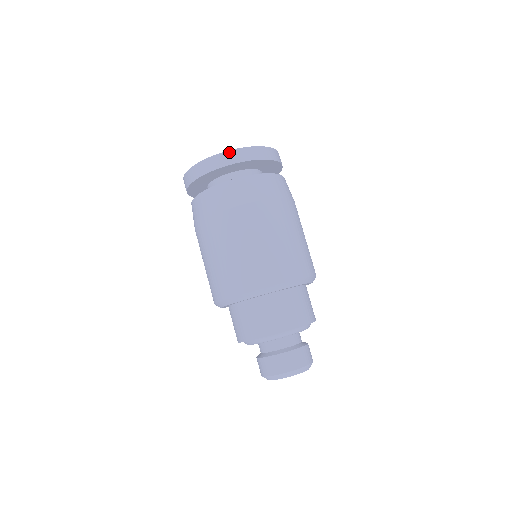
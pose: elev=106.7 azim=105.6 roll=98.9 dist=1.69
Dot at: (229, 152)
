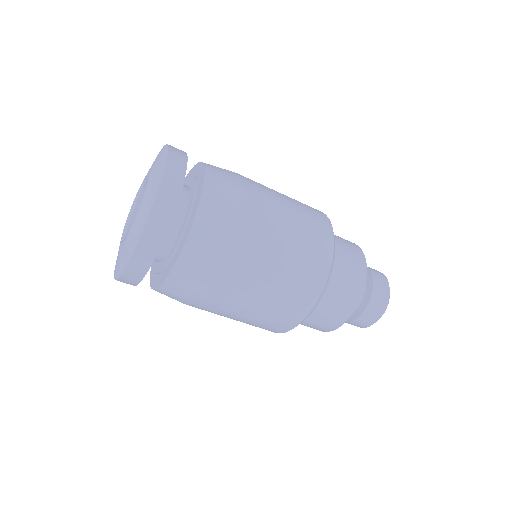
Dot at: (145, 233)
